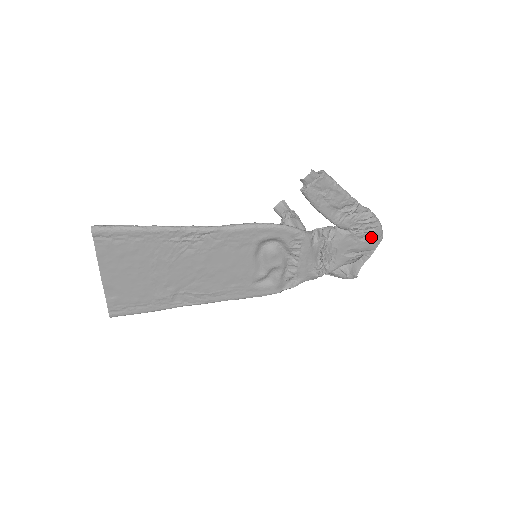
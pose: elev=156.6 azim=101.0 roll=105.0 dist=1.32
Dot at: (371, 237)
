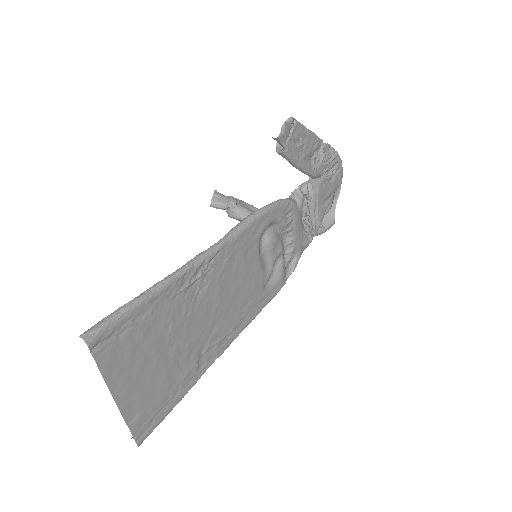
Dot at: (337, 174)
